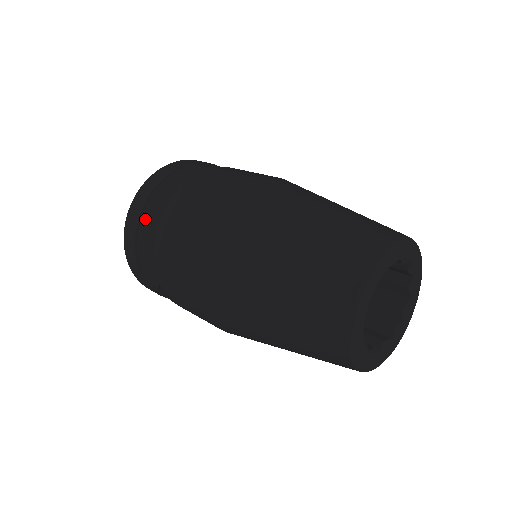
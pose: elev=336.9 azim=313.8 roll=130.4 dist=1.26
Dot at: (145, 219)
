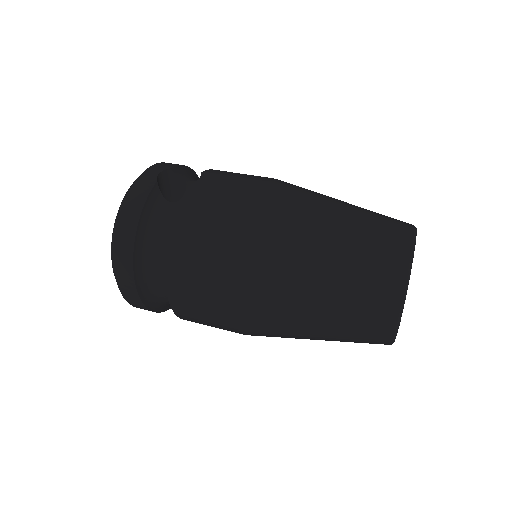
Dot at: (145, 296)
